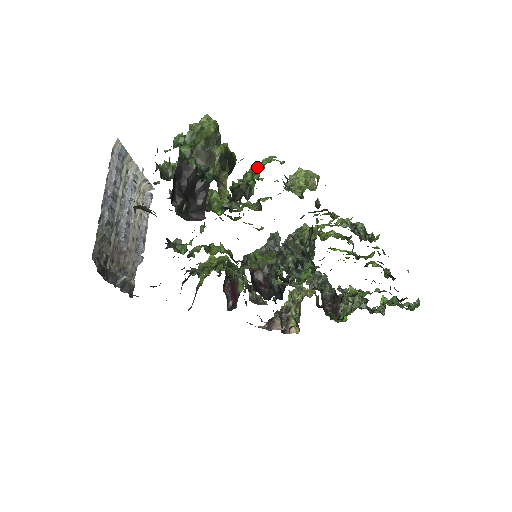
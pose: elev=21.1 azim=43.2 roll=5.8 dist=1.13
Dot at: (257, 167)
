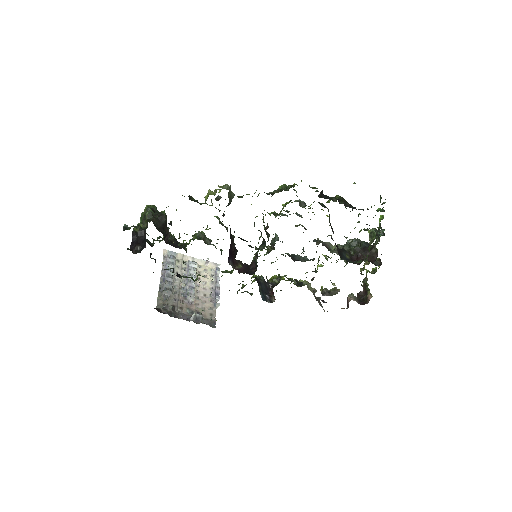
Dot at: occluded
